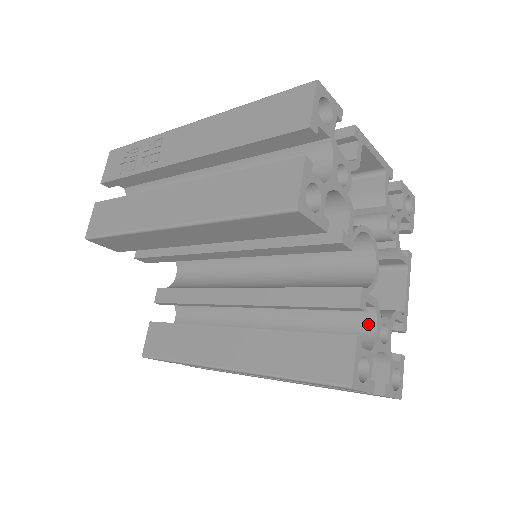
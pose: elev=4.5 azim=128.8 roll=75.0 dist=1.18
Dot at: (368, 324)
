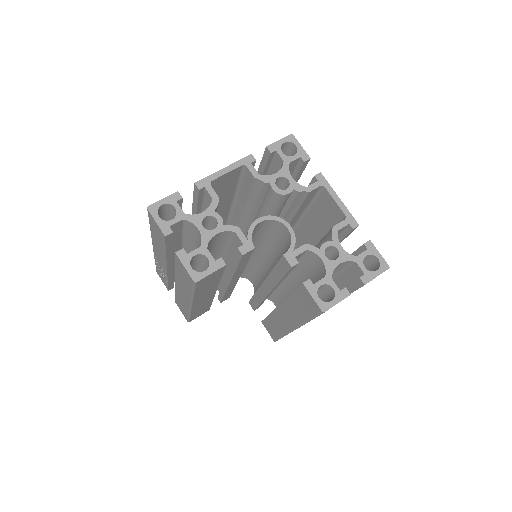
Dot at: (316, 259)
